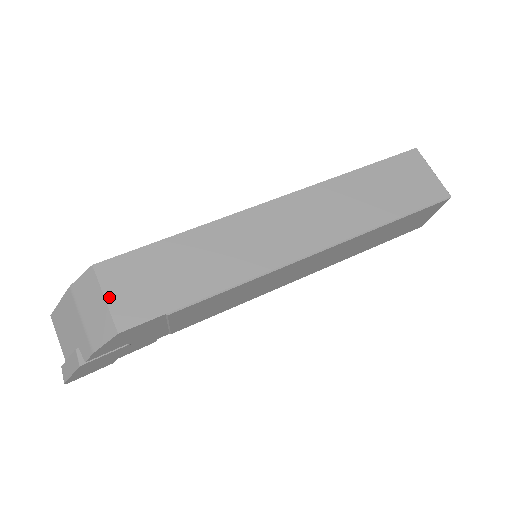
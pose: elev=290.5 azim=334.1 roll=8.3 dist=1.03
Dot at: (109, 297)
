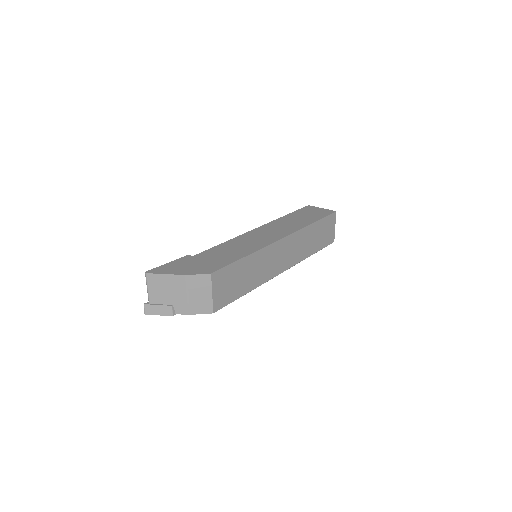
Dot at: (214, 293)
